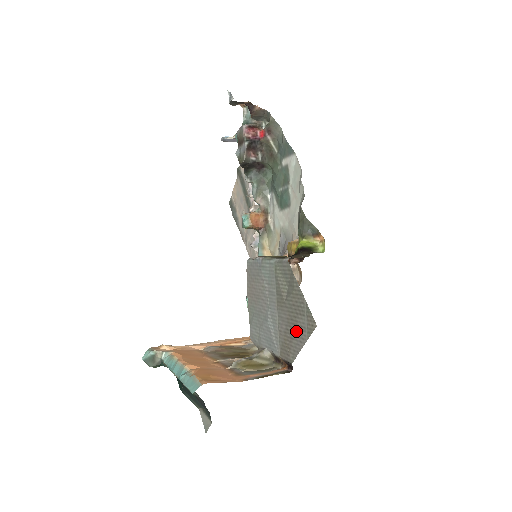
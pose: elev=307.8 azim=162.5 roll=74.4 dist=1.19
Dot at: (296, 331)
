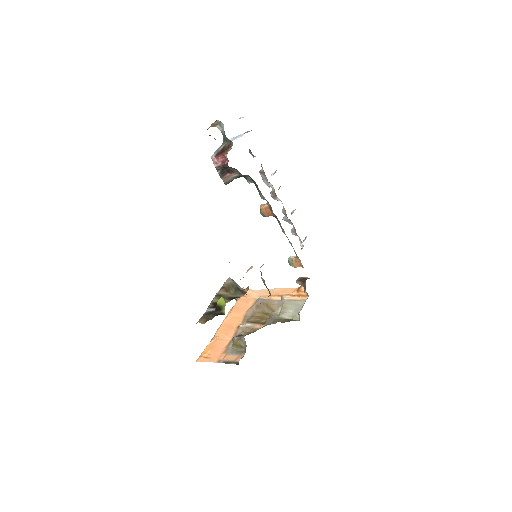
Dot at: occluded
